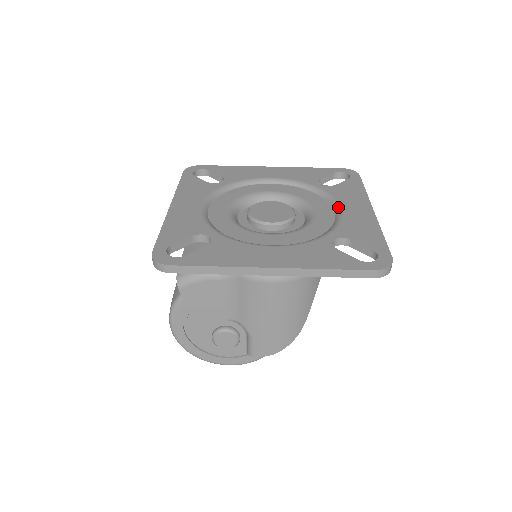
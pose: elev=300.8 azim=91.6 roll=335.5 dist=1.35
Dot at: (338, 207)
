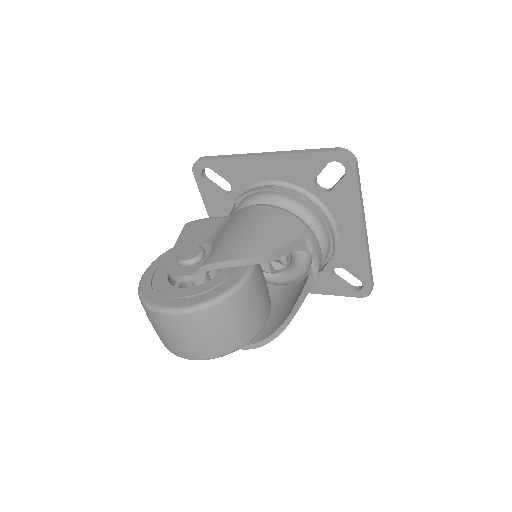
Dot at: occluded
